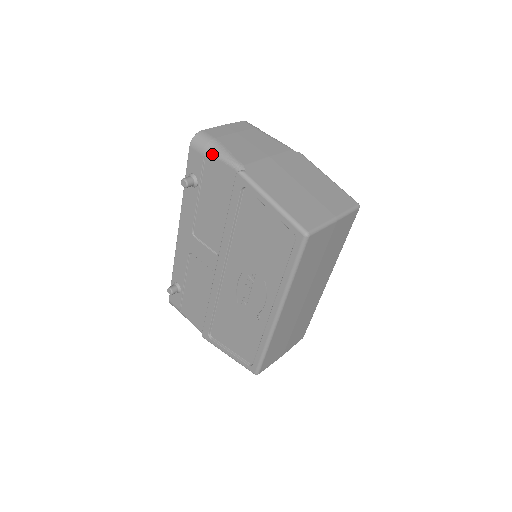
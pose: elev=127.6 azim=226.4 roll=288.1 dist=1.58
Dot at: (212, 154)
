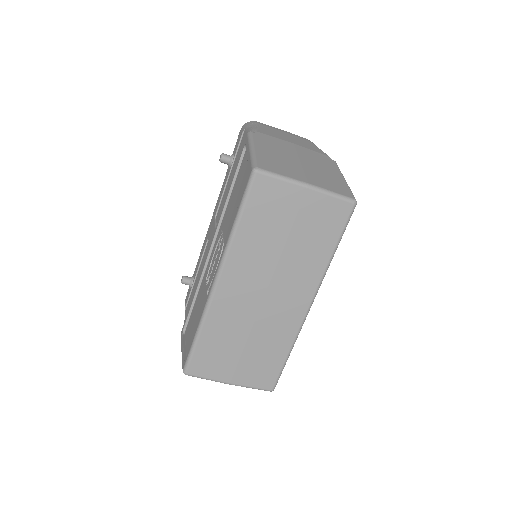
Dot at: (246, 129)
